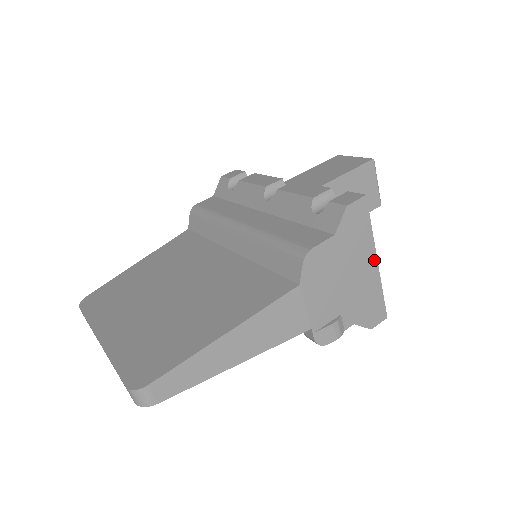
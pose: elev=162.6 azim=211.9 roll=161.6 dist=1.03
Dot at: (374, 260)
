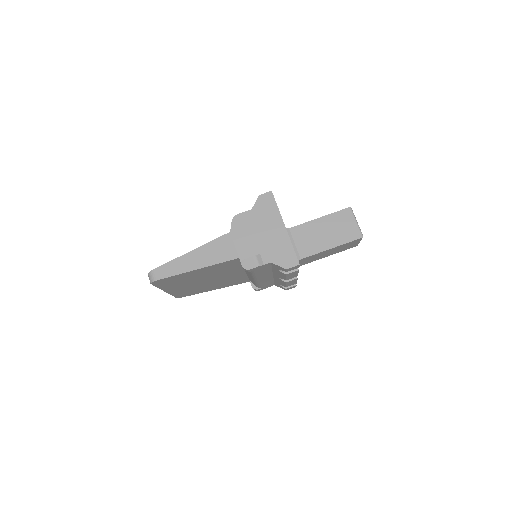
Dot at: (283, 226)
